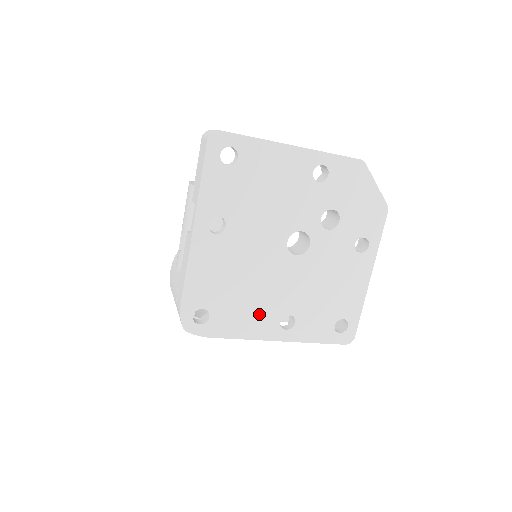
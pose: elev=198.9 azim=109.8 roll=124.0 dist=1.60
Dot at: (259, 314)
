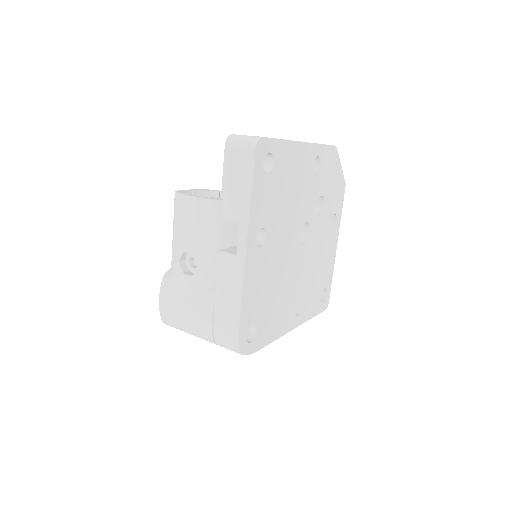
Dot at: (284, 311)
